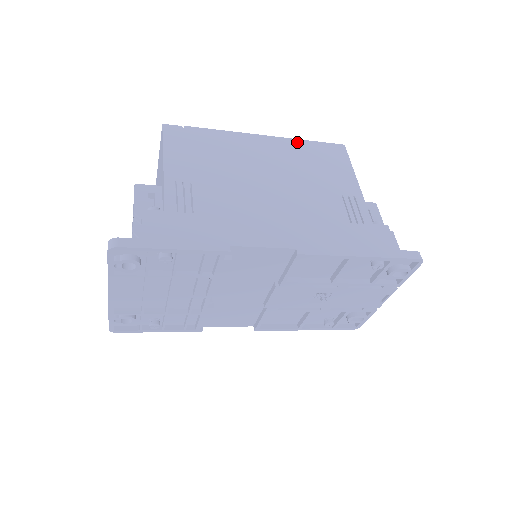
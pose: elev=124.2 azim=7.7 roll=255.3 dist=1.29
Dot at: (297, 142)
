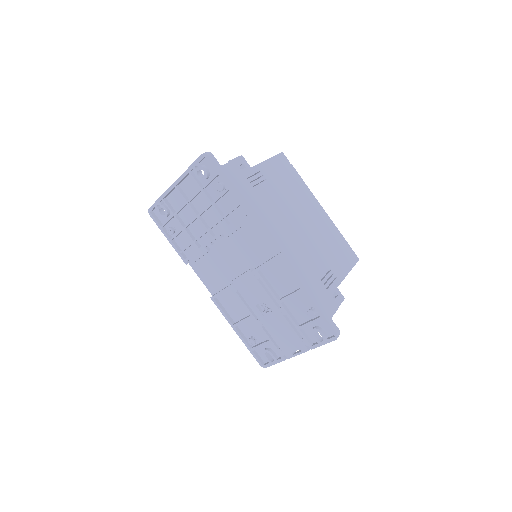
Dot at: (336, 230)
